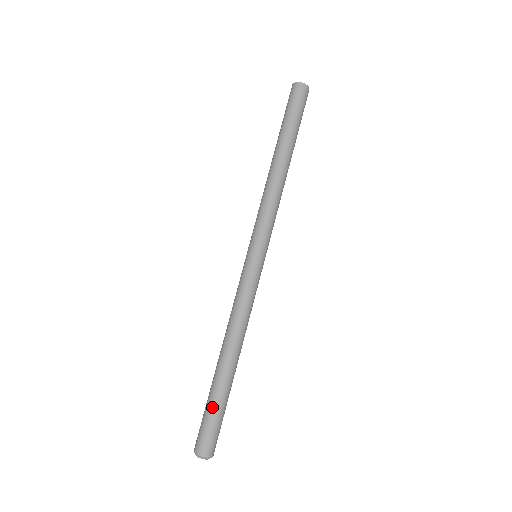
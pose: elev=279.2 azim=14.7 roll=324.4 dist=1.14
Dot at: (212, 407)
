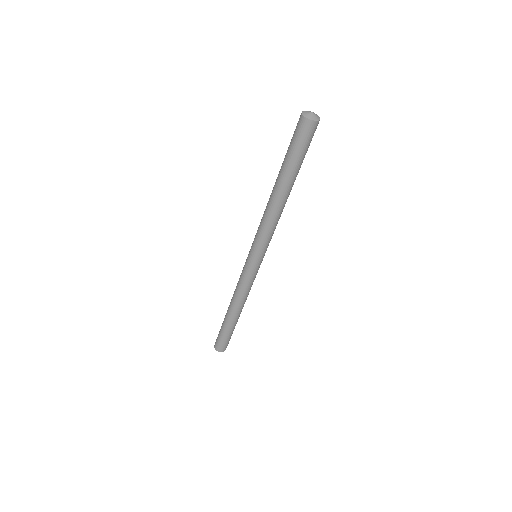
Dot at: (224, 334)
